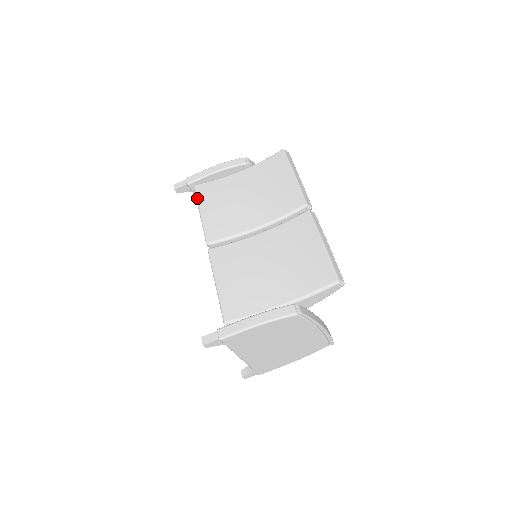
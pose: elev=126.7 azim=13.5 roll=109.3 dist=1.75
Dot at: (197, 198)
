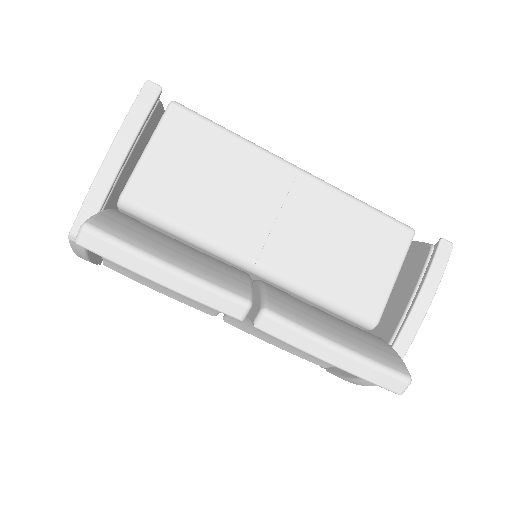
Dot at: occluded
